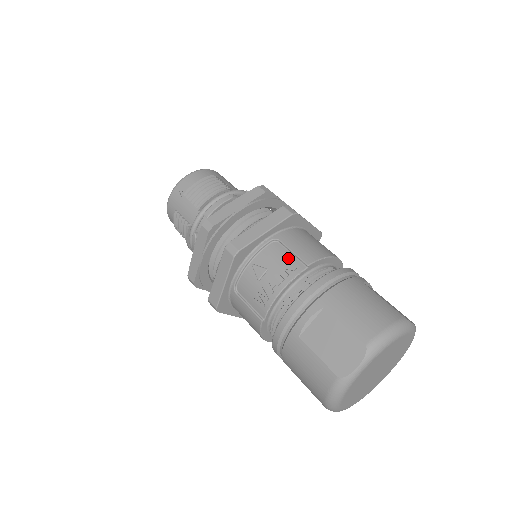
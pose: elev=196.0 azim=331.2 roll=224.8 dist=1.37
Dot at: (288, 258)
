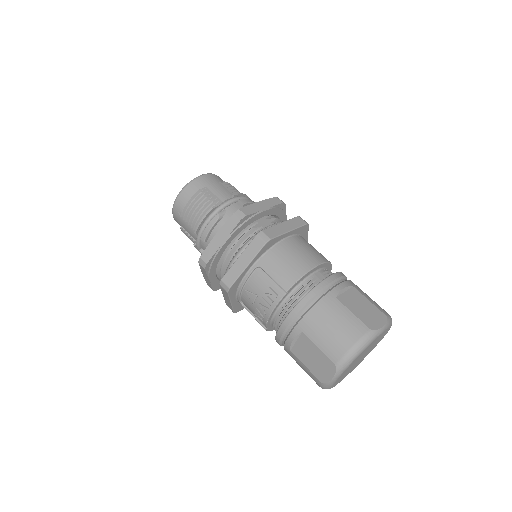
Dot at: (270, 285)
